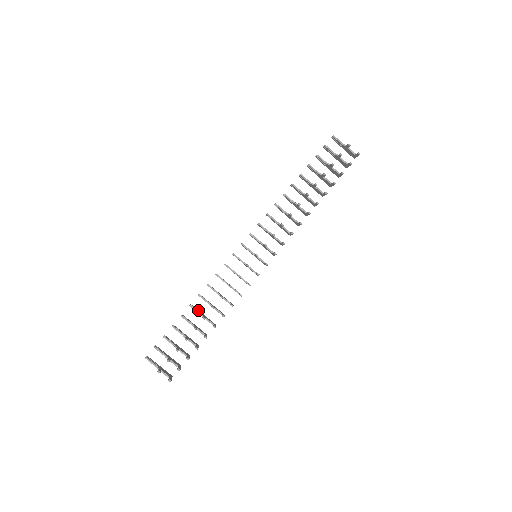
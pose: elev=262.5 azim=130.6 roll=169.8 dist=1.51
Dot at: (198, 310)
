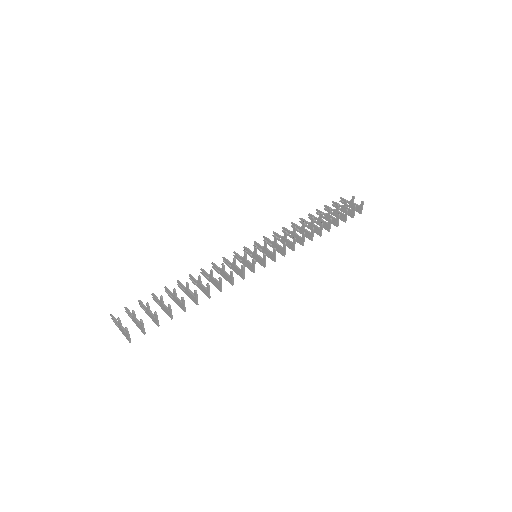
Dot at: (184, 290)
